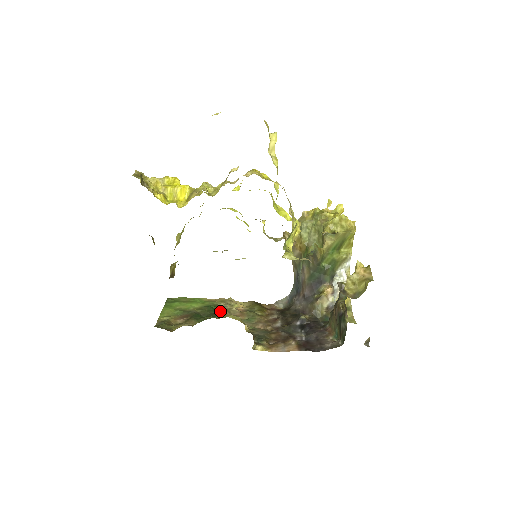
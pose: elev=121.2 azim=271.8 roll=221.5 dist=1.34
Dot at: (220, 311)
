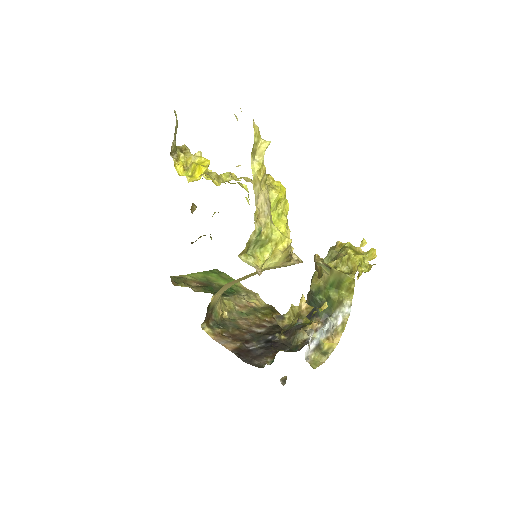
Dot at: (231, 295)
